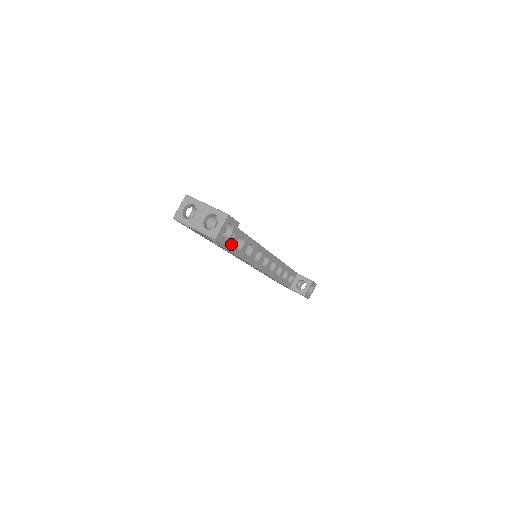
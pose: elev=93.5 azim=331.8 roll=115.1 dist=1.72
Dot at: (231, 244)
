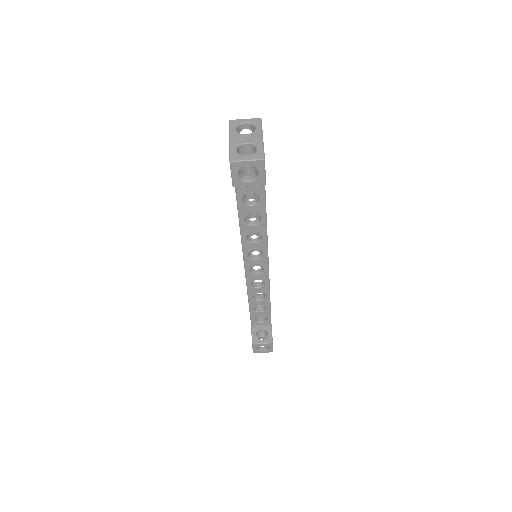
Dot at: (246, 207)
